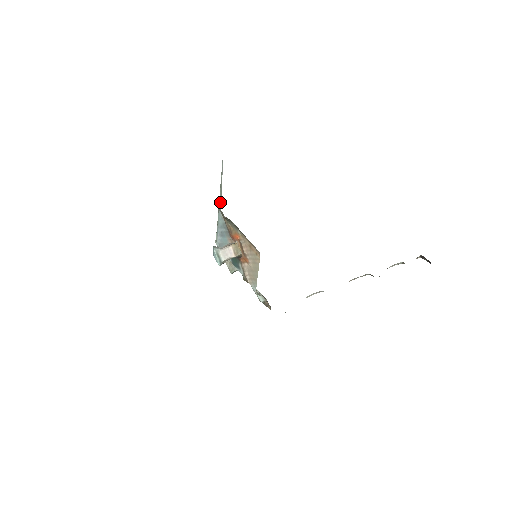
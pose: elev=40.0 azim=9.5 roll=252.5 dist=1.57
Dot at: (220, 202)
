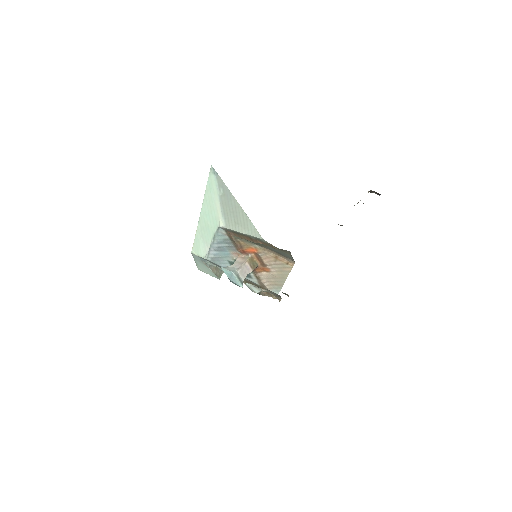
Dot at: (239, 225)
